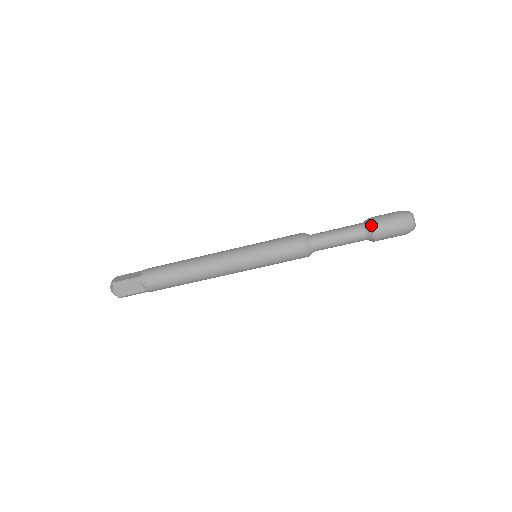
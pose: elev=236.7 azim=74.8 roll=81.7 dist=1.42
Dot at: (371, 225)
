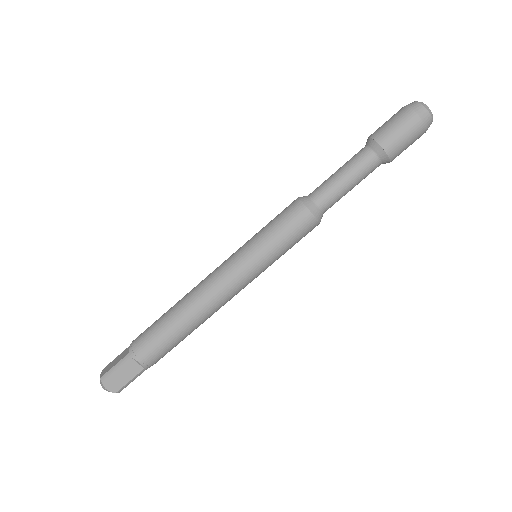
Dot at: (376, 141)
